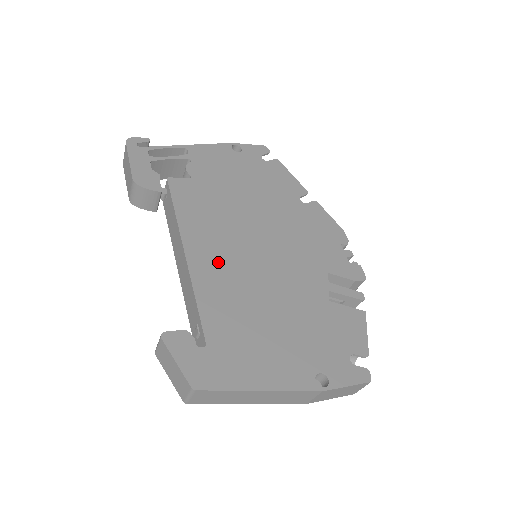
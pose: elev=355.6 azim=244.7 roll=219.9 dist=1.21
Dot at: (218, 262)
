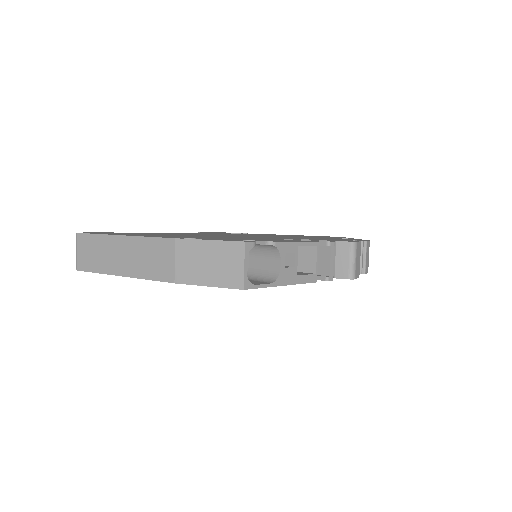
Dot at: (201, 234)
